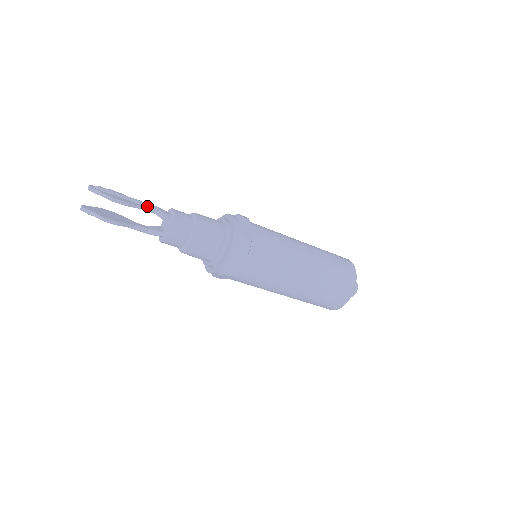
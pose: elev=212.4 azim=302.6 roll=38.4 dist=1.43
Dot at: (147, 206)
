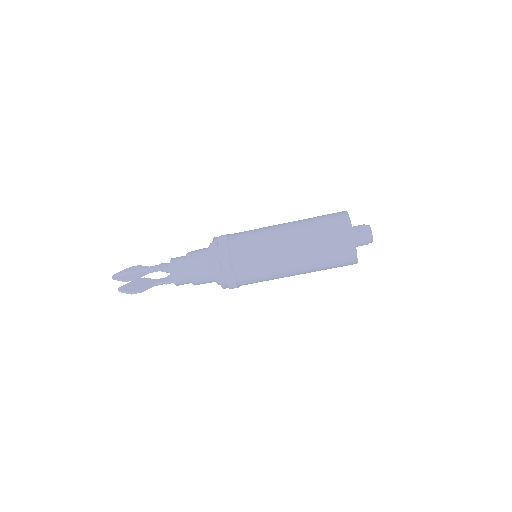
Dot at: (152, 269)
